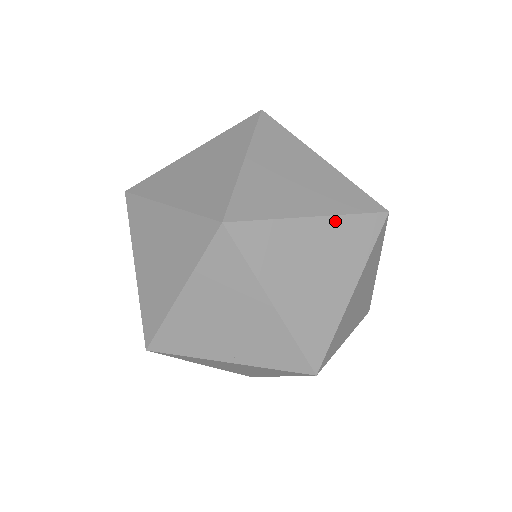
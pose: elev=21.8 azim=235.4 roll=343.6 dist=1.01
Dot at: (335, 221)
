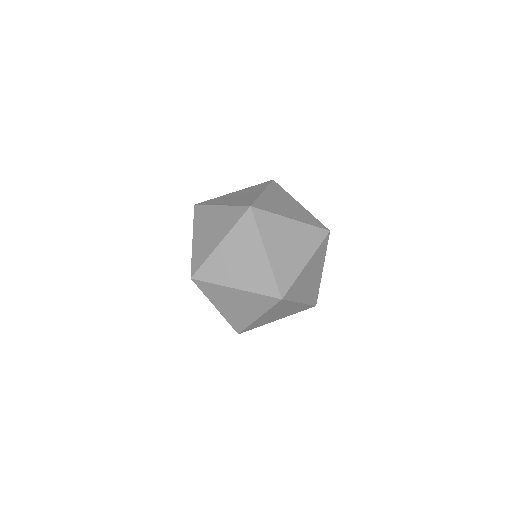
Dot at: occluded
